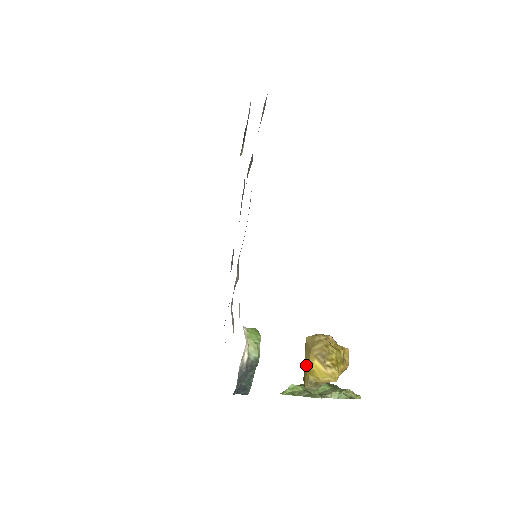
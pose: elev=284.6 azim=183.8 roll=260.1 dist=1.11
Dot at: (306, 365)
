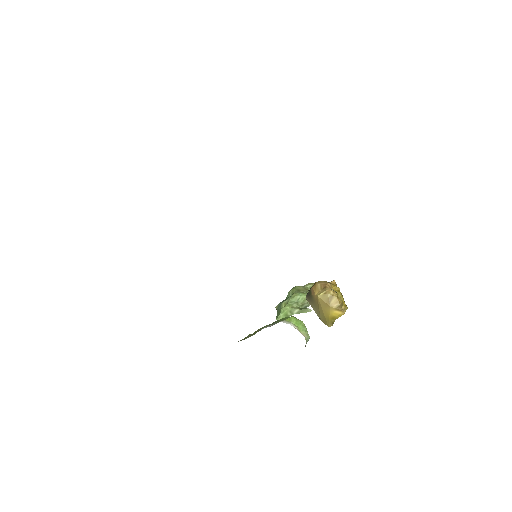
Dot at: (326, 314)
